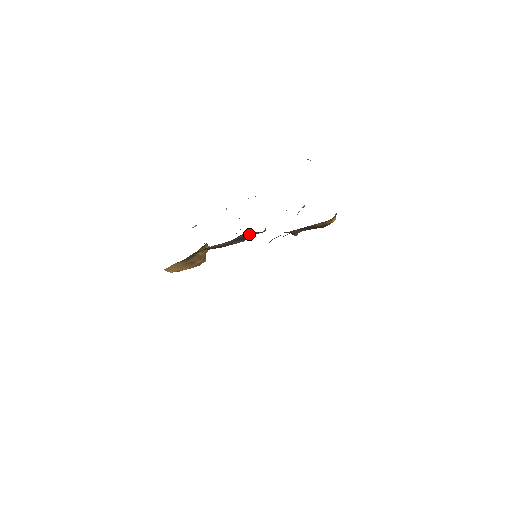
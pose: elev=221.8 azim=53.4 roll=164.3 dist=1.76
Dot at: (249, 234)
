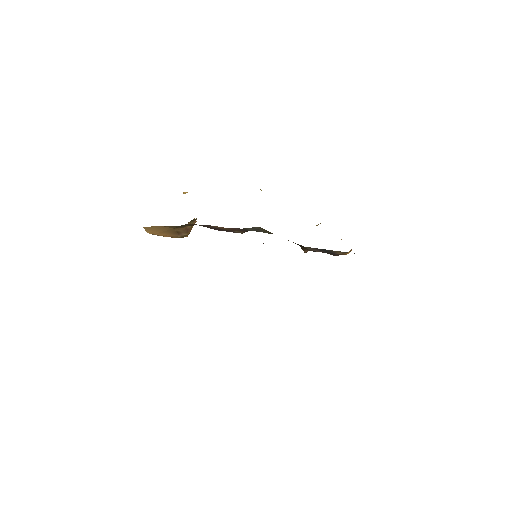
Dot at: (257, 229)
